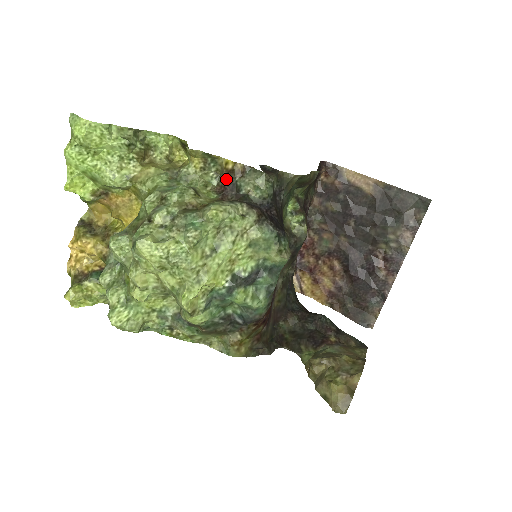
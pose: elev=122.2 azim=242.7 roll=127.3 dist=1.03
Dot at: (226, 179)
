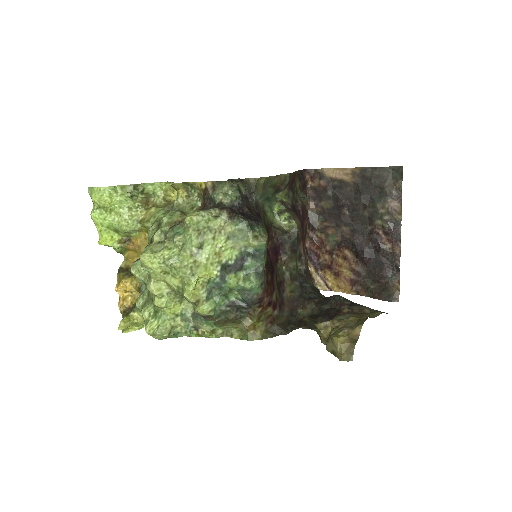
Dot at: (204, 197)
